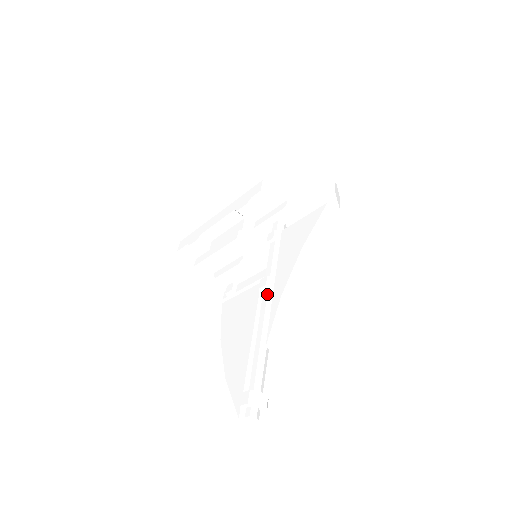
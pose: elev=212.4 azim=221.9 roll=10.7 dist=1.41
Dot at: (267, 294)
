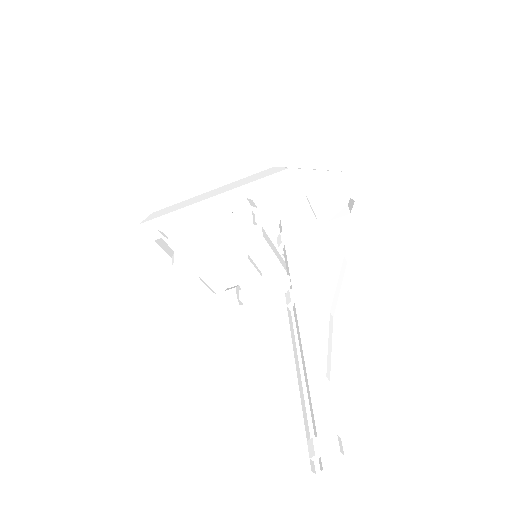
Dot at: (304, 309)
